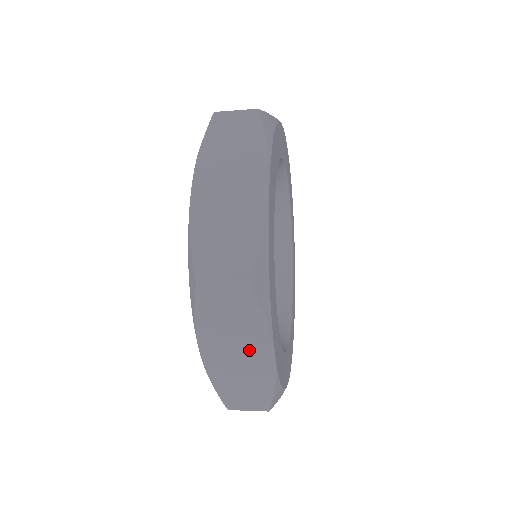
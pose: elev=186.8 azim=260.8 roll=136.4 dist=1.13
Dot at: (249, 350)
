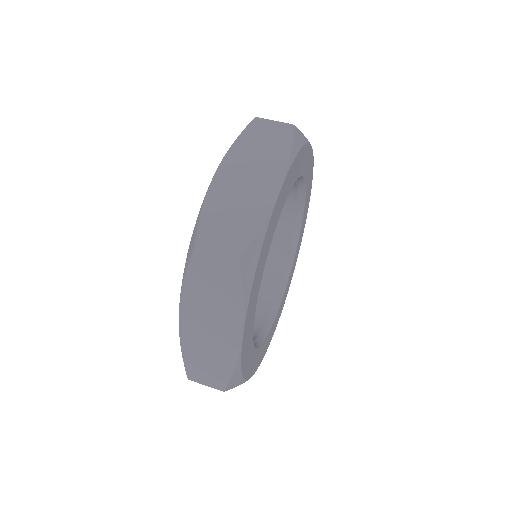
Dot at: occluded
